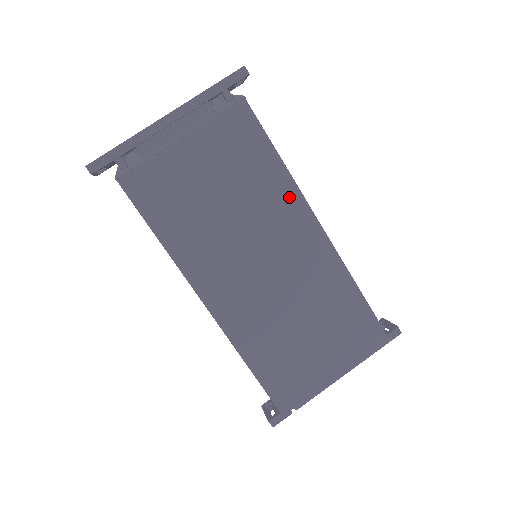
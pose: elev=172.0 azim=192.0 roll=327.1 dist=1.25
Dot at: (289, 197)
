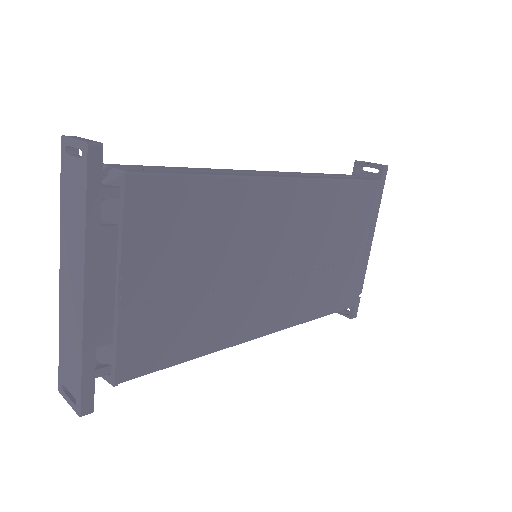
Dot at: (250, 195)
